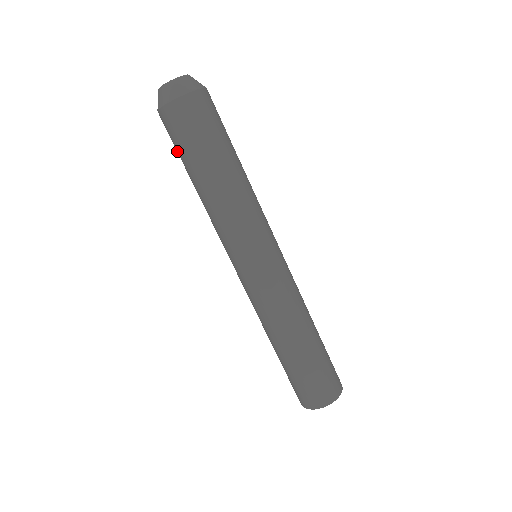
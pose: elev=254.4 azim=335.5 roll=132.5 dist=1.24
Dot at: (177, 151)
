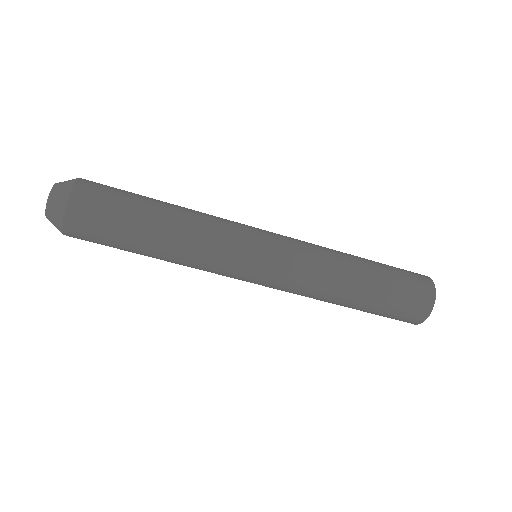
Dot at: (111, 242)
